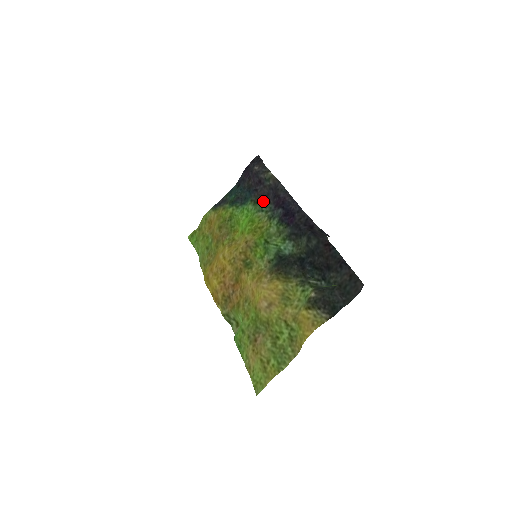
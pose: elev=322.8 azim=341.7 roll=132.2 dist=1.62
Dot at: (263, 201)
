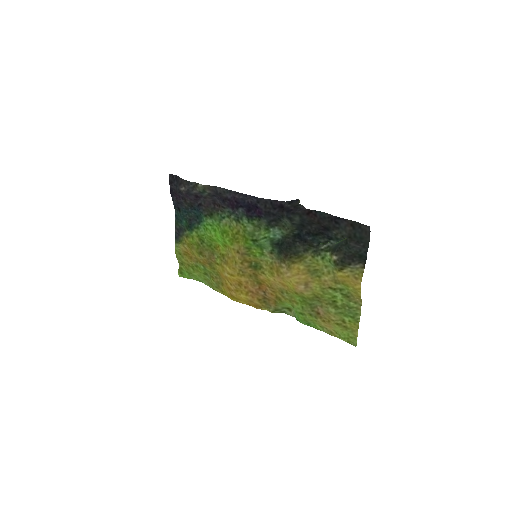
Dot at: (216, 210)
